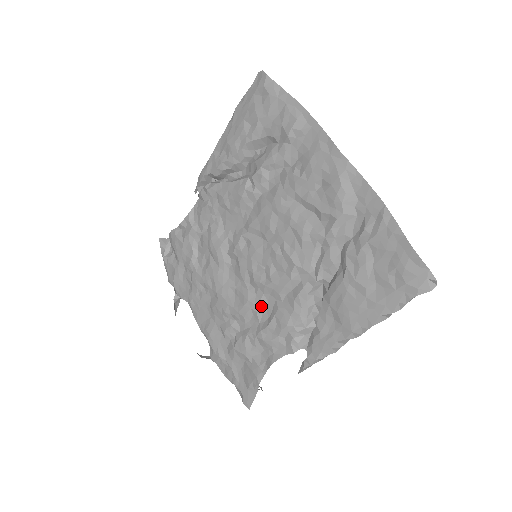
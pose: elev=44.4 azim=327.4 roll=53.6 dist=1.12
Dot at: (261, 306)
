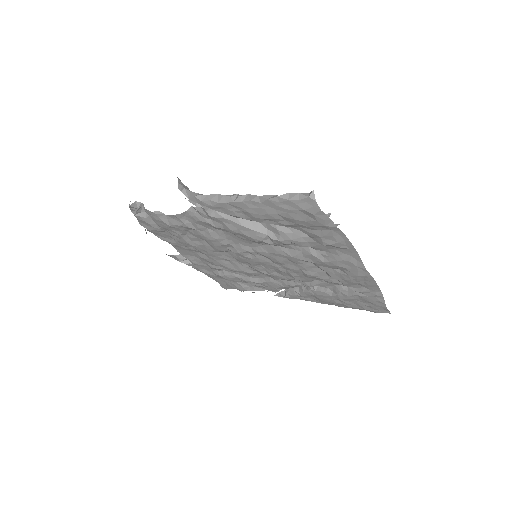
Dot at: (254, 275)
